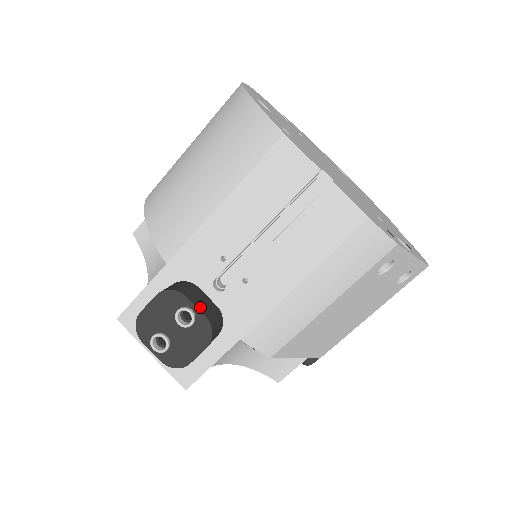
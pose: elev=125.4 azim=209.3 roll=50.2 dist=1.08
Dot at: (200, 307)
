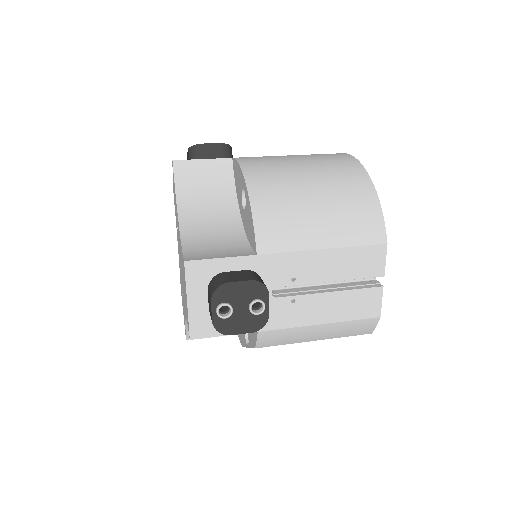
Dot at: (268, 305)
